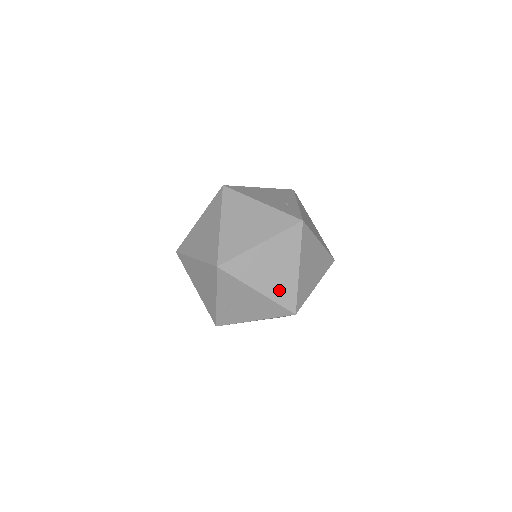
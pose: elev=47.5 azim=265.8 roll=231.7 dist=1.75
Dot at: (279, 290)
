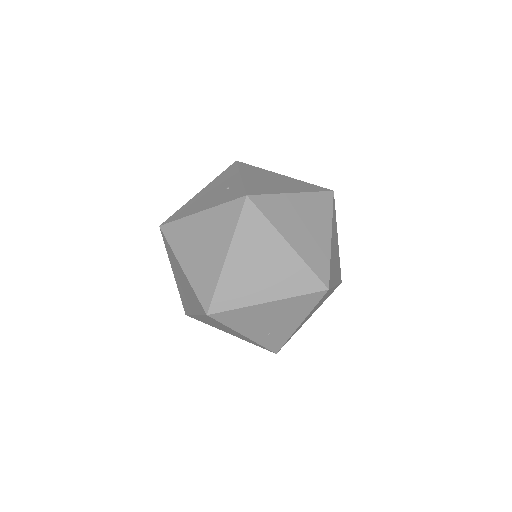
Dot at: (288, 282)
